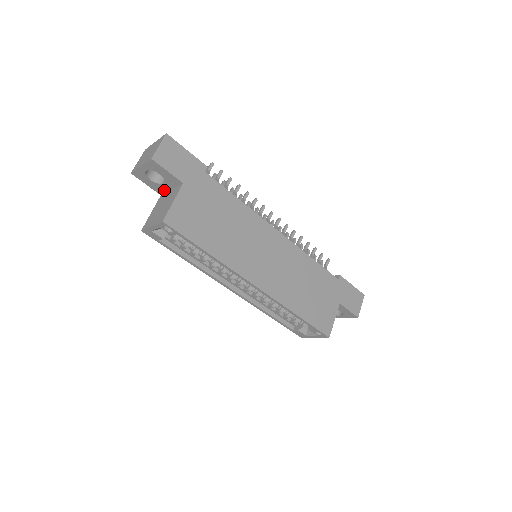
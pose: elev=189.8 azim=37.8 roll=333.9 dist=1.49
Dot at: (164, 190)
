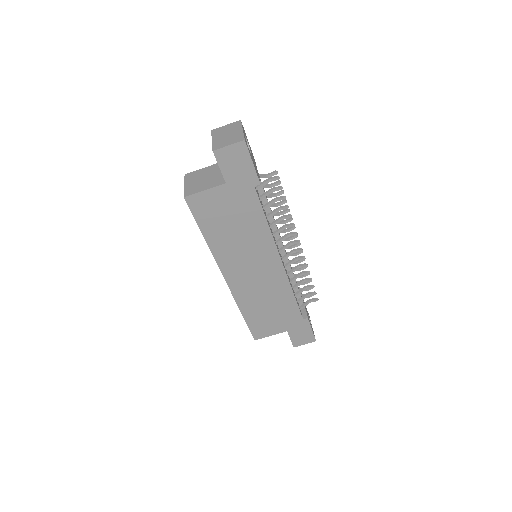
Dot at: occluded
